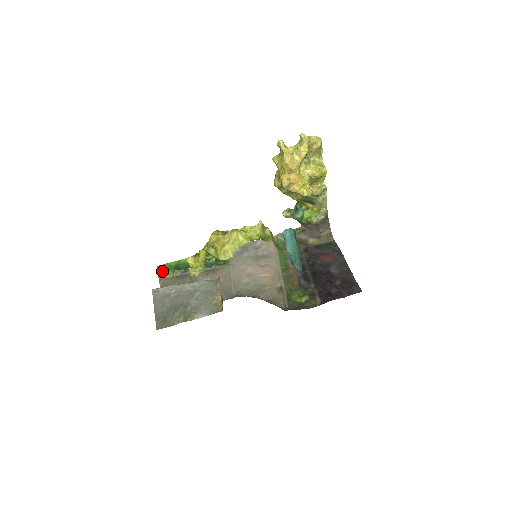
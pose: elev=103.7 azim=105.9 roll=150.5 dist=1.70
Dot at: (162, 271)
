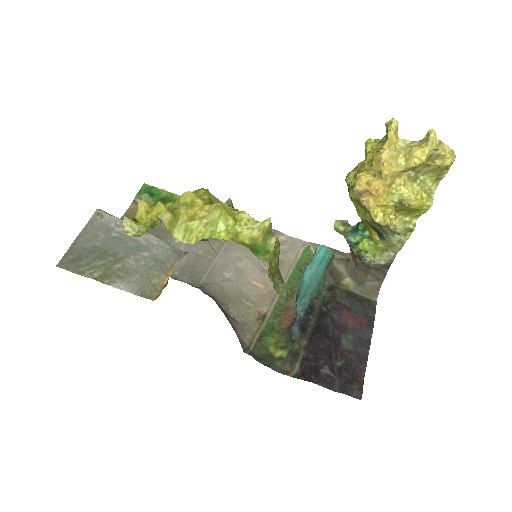
Dot at: (144, 193)
